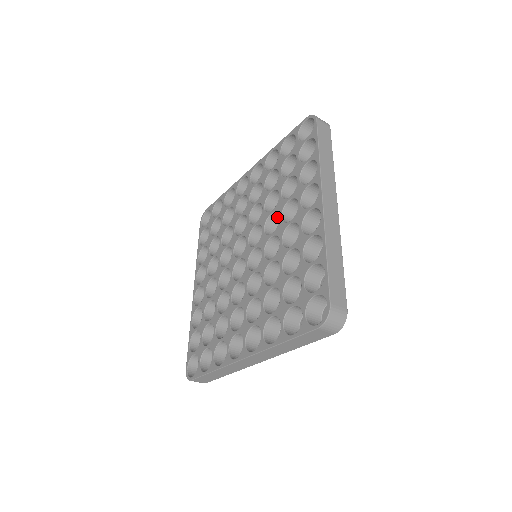
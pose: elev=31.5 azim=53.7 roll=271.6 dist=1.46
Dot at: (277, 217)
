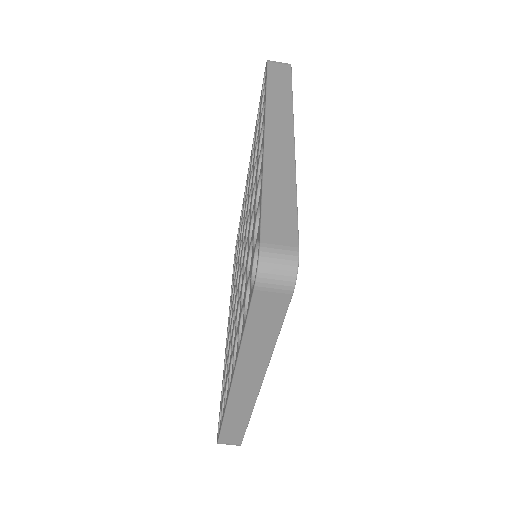
Dot at: occluded
